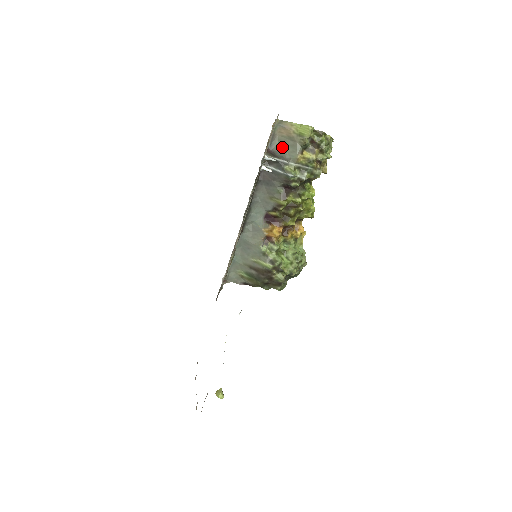
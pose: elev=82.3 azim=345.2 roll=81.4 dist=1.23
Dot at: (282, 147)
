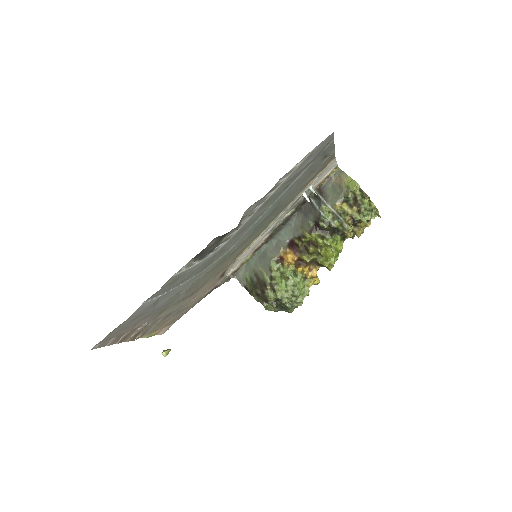
Dot at: (331, 191)
